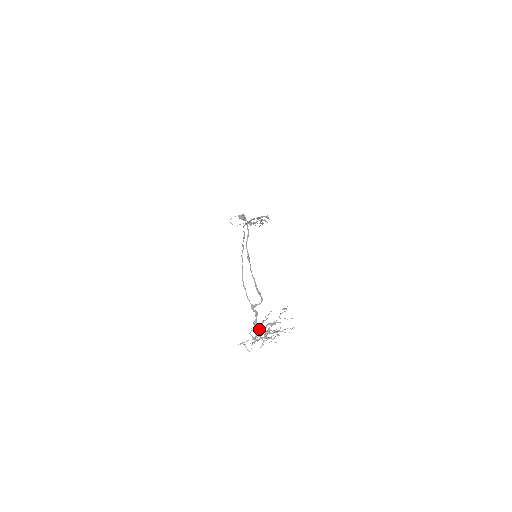
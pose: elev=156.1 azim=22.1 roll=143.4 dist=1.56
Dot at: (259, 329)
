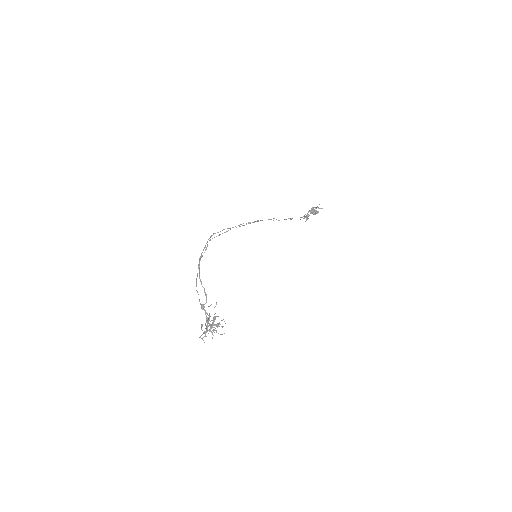
Dot at: (209, 324)
